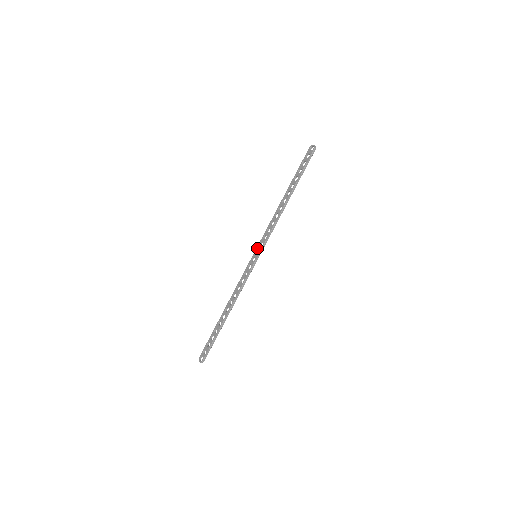
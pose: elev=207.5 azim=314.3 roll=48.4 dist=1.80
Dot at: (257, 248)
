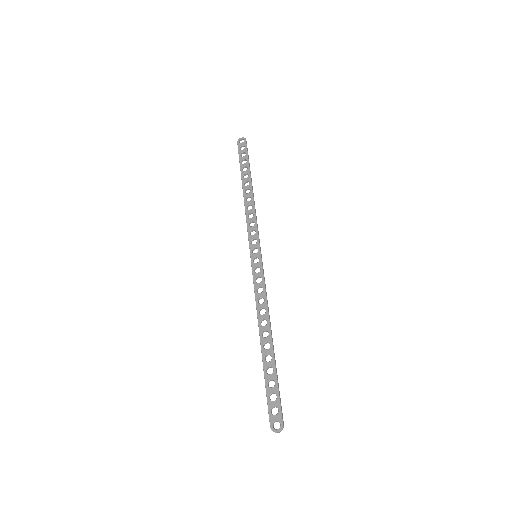
Dot at: (251, 247)
